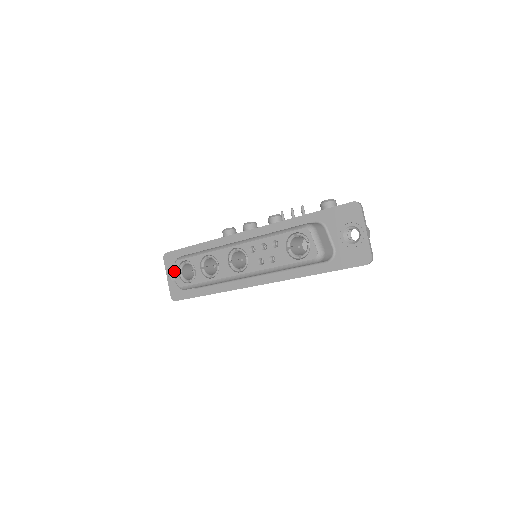
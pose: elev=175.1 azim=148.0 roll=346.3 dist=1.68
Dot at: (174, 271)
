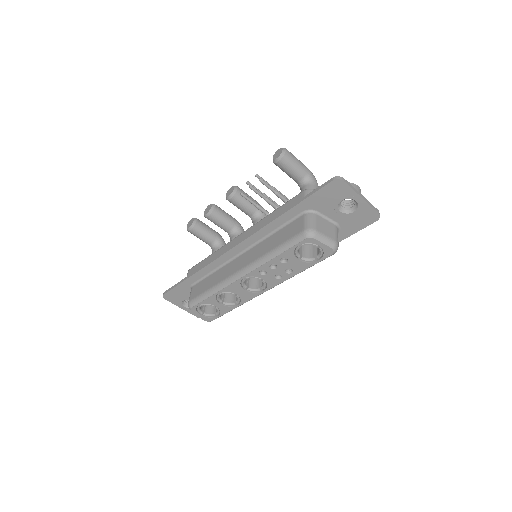
Dot at: (183, 301)
